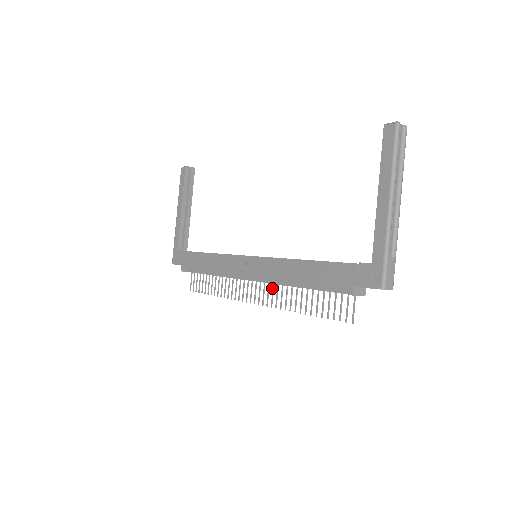
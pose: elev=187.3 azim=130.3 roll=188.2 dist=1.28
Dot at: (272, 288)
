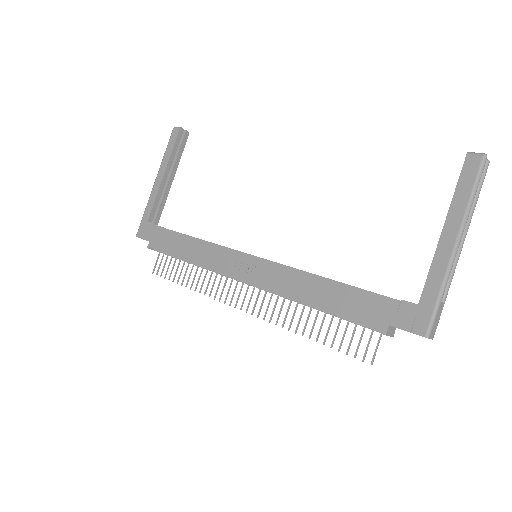
Dot at: (270, 298)
